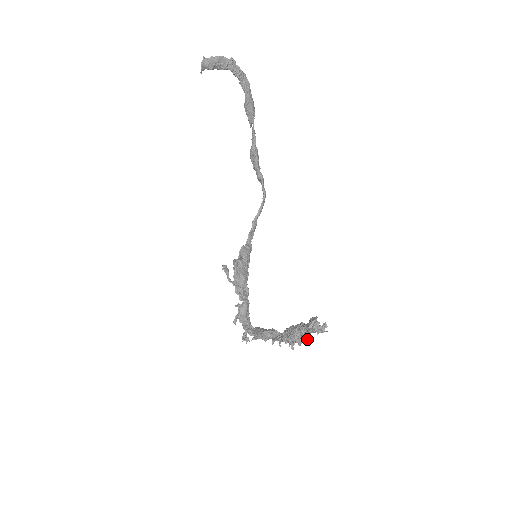
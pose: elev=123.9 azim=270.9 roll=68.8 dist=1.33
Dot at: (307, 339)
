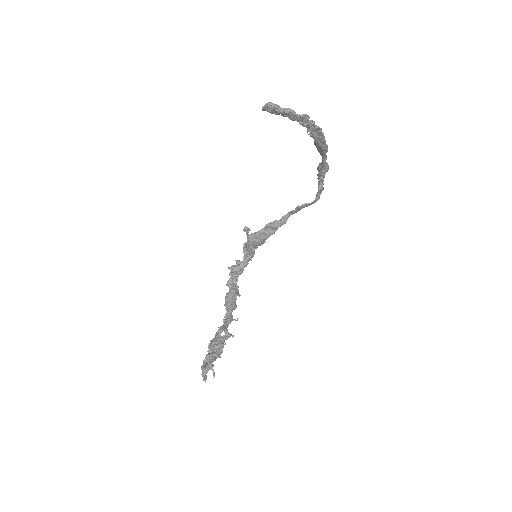
Dot at: occluded
